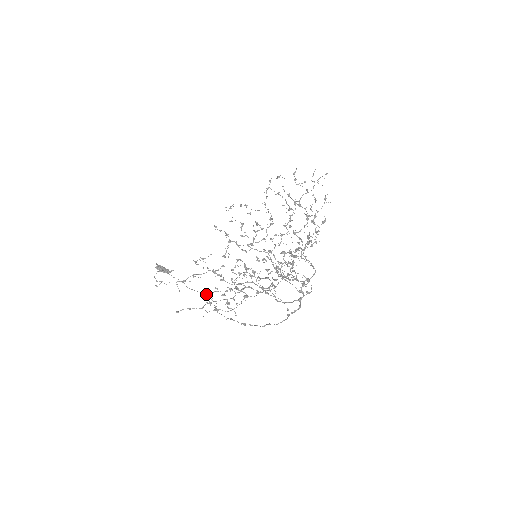
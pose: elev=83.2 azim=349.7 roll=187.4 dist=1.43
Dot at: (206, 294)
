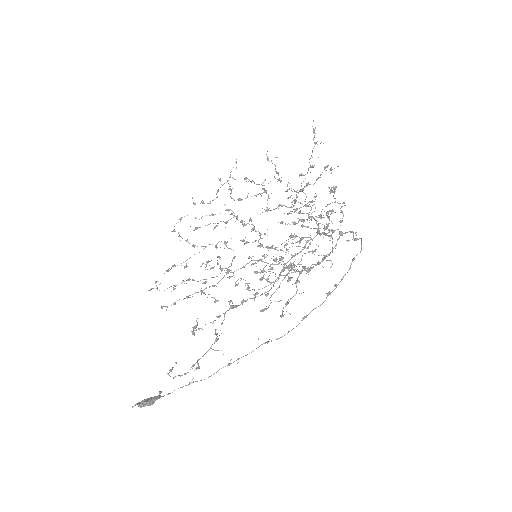
Dot at: (265, 308)
